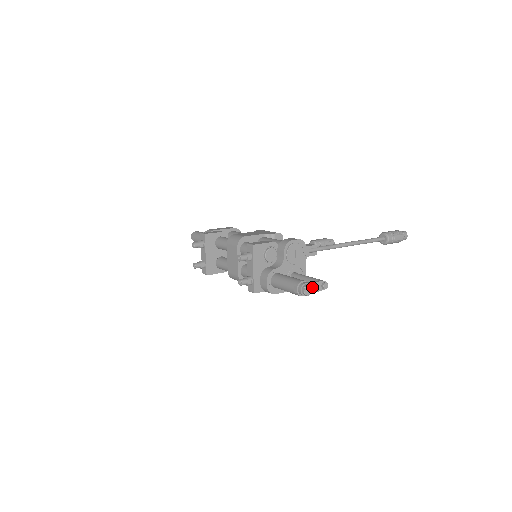
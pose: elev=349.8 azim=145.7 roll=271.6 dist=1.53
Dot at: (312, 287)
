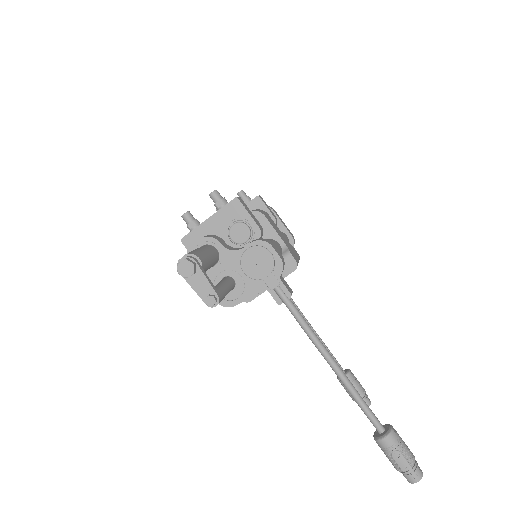
Dot at: (198, 278)
